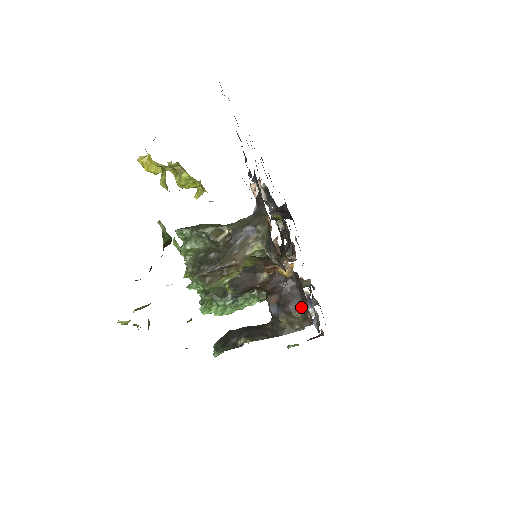
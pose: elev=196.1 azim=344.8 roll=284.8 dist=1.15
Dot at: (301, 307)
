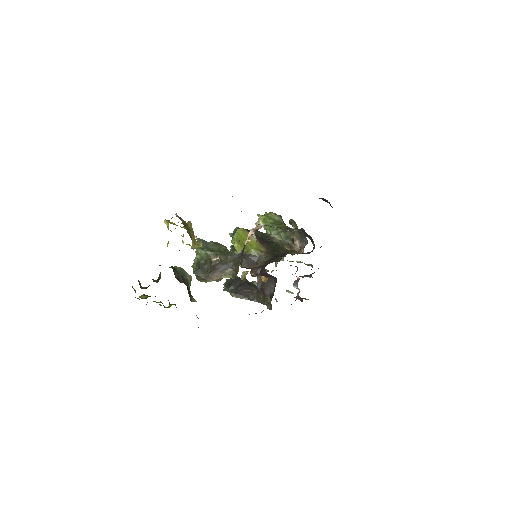
Dot at: (270, 297)
